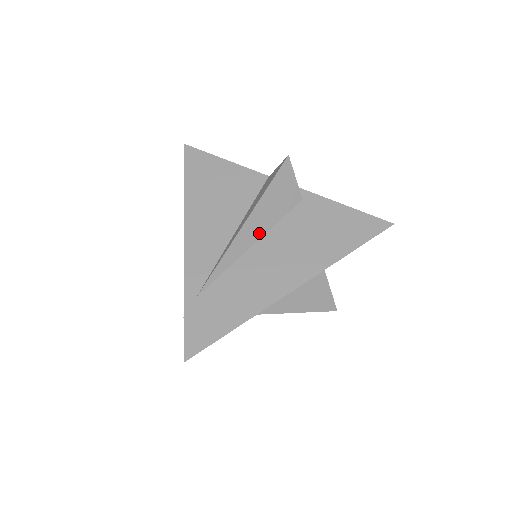
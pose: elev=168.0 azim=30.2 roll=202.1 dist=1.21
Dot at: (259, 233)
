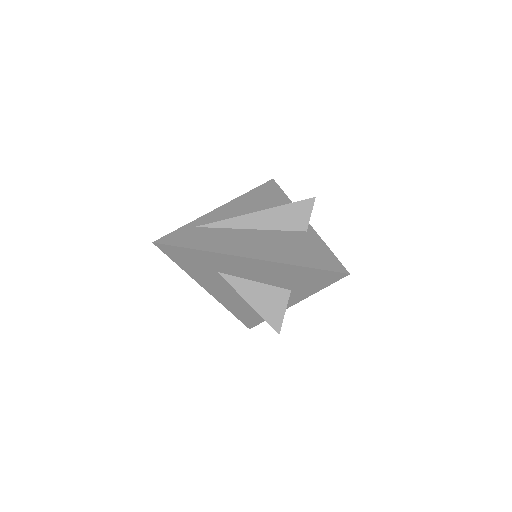
Dot at: (261, 226)
